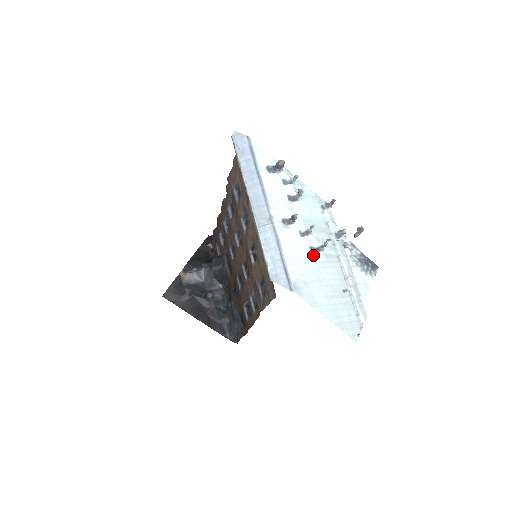
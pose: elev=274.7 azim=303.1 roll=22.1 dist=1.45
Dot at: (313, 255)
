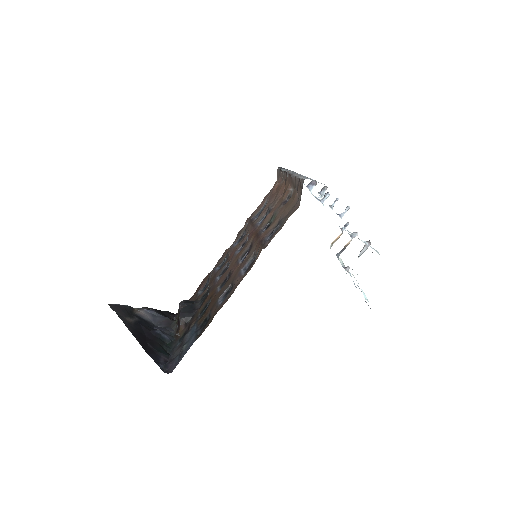
Dot at: occluded
